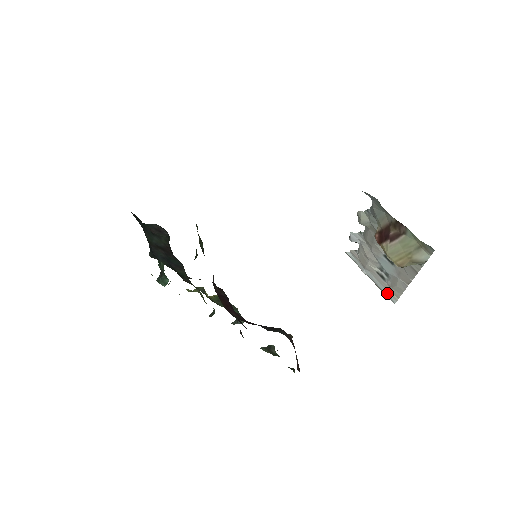
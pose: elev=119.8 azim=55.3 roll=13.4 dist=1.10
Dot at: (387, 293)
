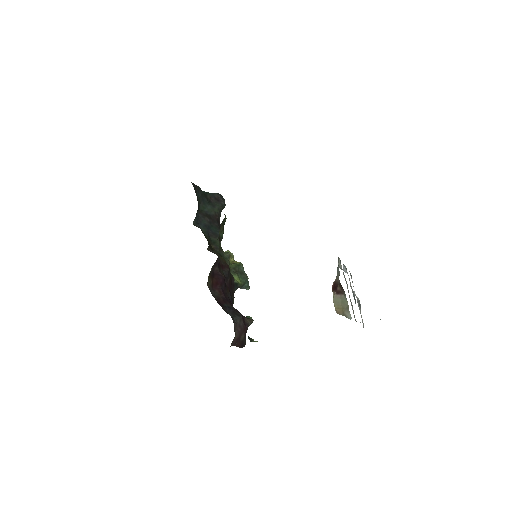
Dot at: (361, 317)
